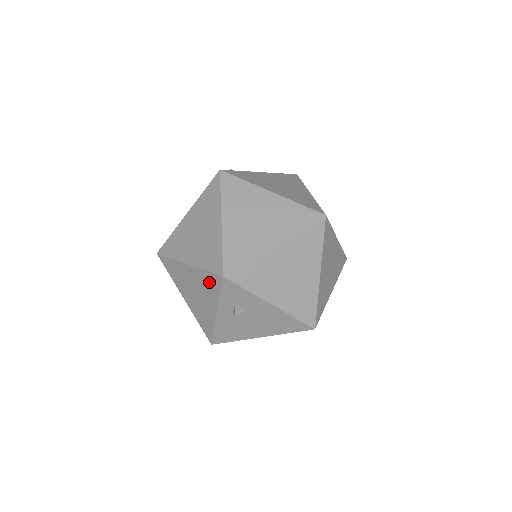
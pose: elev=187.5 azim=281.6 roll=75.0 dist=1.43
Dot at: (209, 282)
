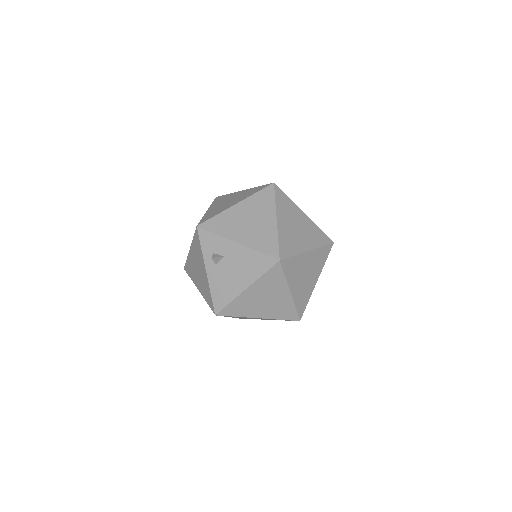
Dot at: (196, 245)
